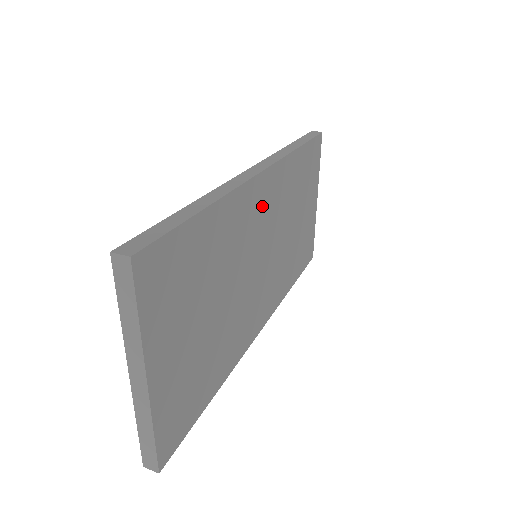
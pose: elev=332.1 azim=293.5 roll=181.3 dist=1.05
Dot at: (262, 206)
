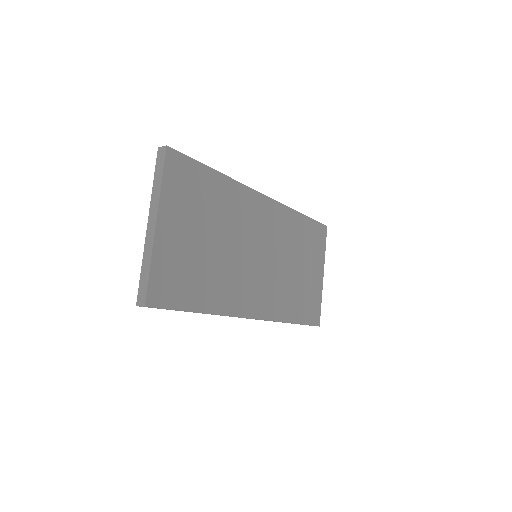
Dot at: (263, 218)
